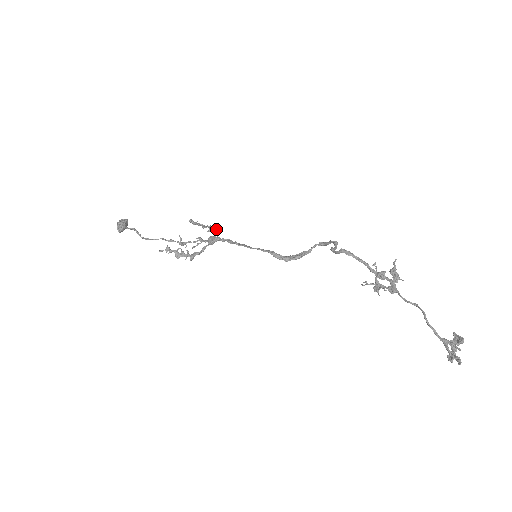
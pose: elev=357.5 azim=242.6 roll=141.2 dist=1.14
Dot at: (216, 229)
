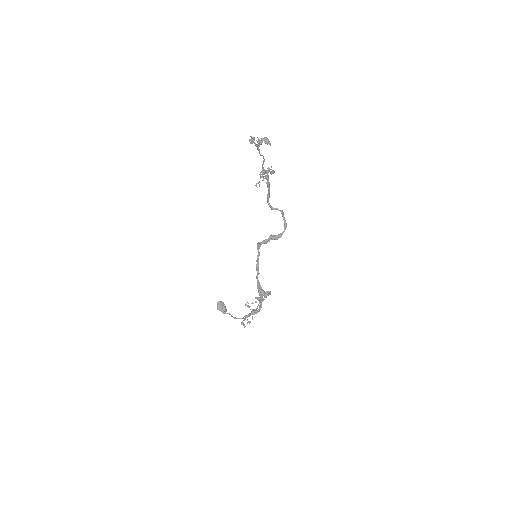
Dot at: (270, 293)
